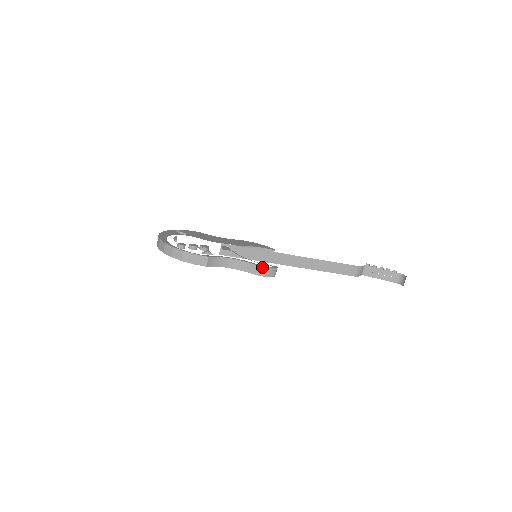
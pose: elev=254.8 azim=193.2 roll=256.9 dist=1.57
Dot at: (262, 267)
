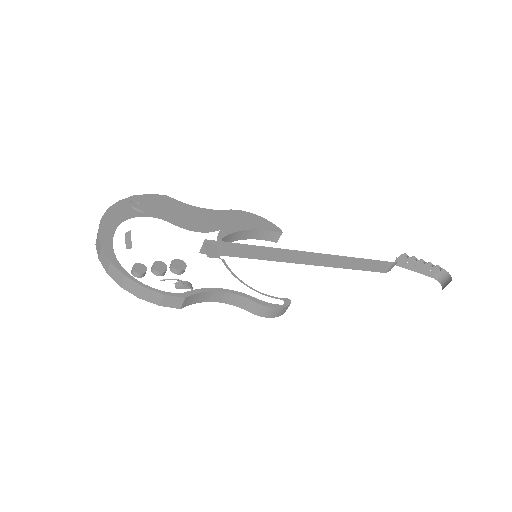
Dot at: (269, 308)
